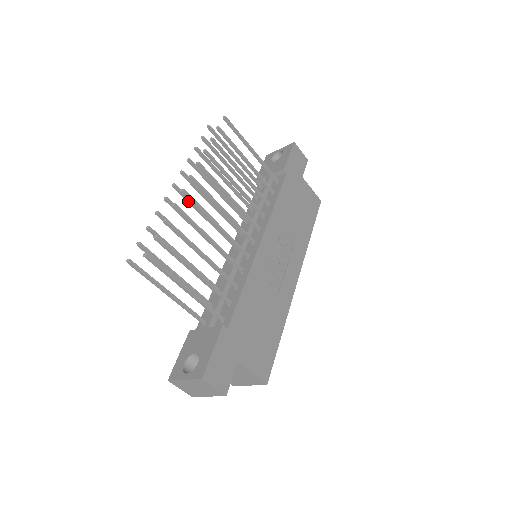
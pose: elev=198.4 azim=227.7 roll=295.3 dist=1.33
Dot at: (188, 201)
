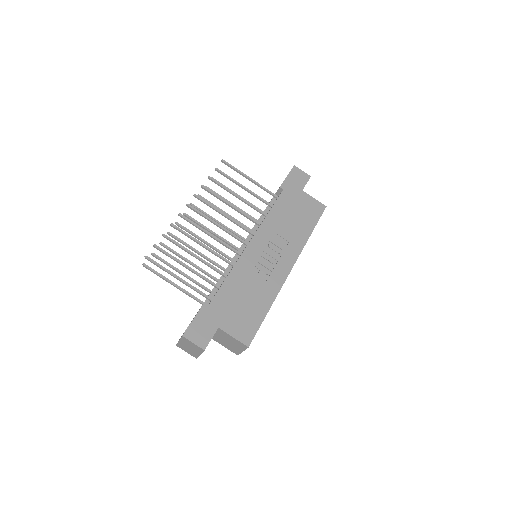
Dot at: (196, 223)
